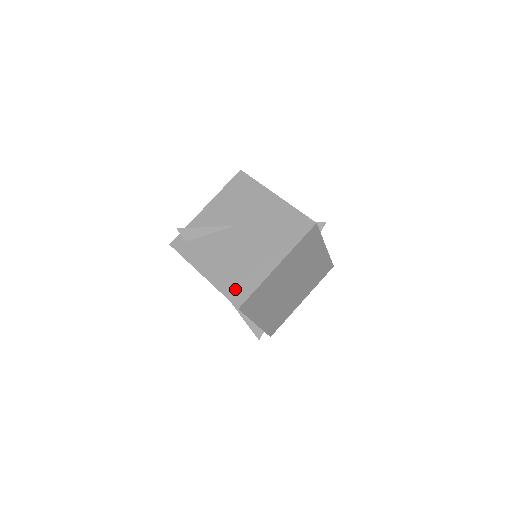
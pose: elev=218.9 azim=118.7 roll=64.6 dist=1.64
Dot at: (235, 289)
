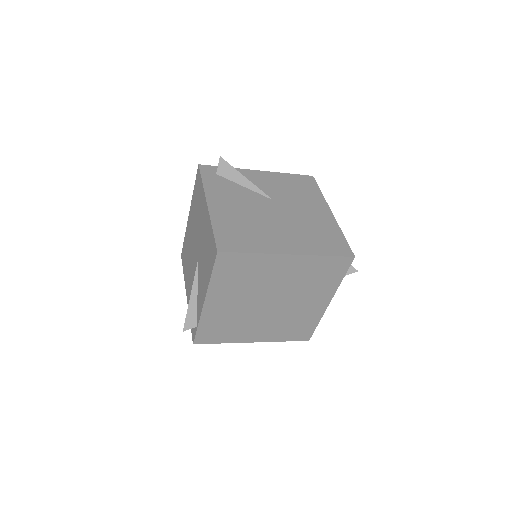
Dot at: (230, 236)
